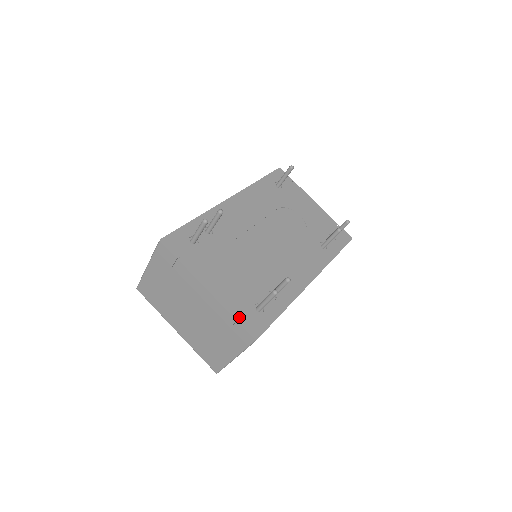
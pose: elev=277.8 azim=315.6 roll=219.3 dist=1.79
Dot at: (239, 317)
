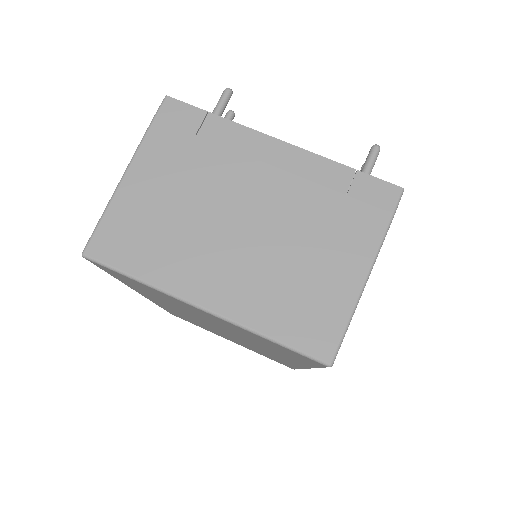
Dot at: (352, 173)
